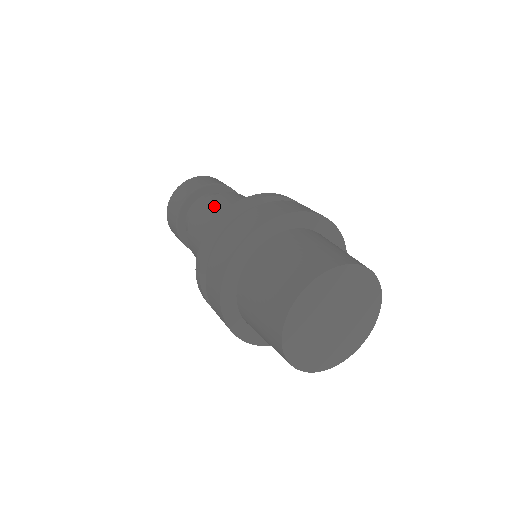
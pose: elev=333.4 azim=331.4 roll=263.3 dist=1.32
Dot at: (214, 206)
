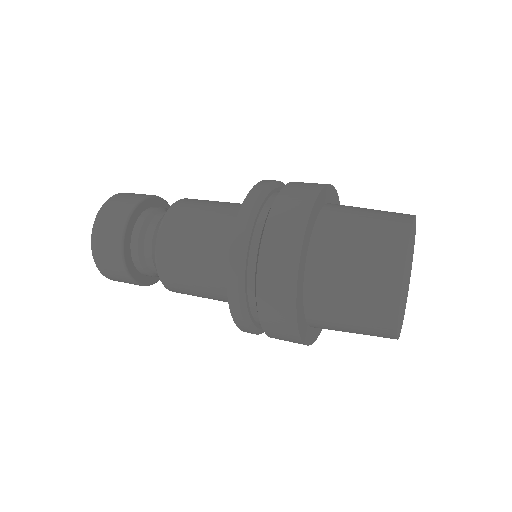
Dot at: (179, 240)
